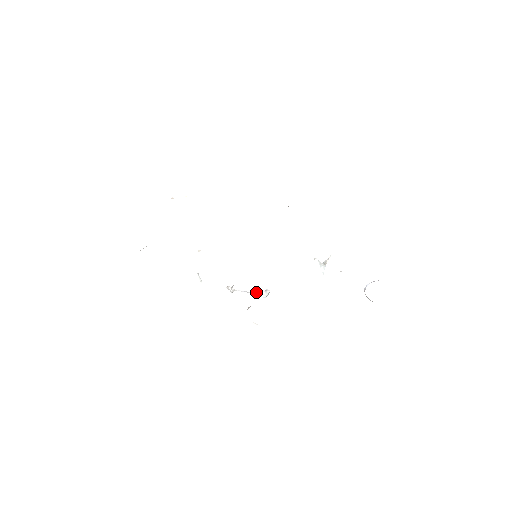
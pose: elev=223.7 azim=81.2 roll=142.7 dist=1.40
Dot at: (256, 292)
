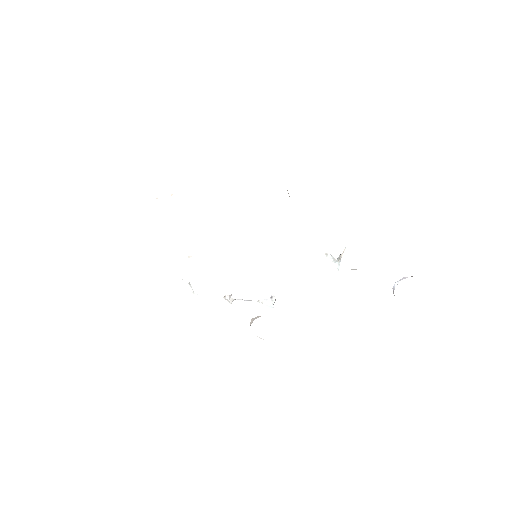
Dot at: (260, 300)
